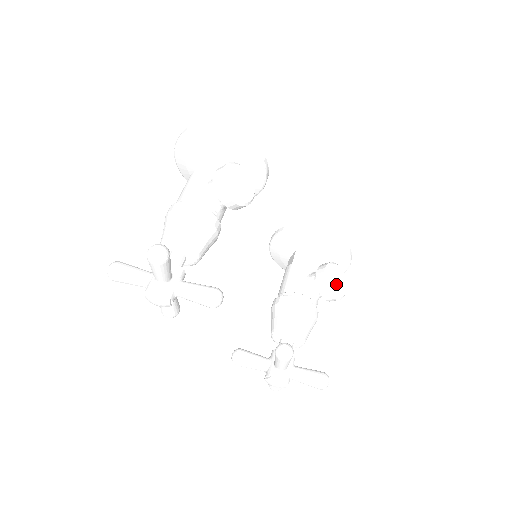
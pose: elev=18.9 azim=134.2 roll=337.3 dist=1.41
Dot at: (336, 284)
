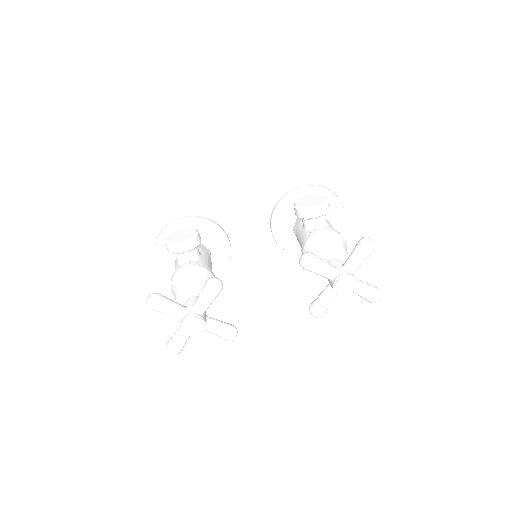
Dot at: (311, 202)
